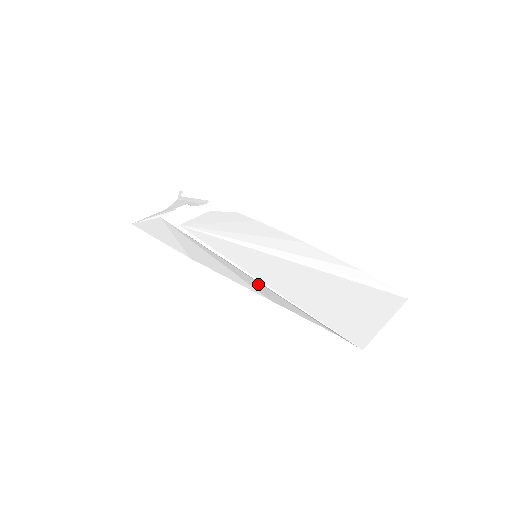
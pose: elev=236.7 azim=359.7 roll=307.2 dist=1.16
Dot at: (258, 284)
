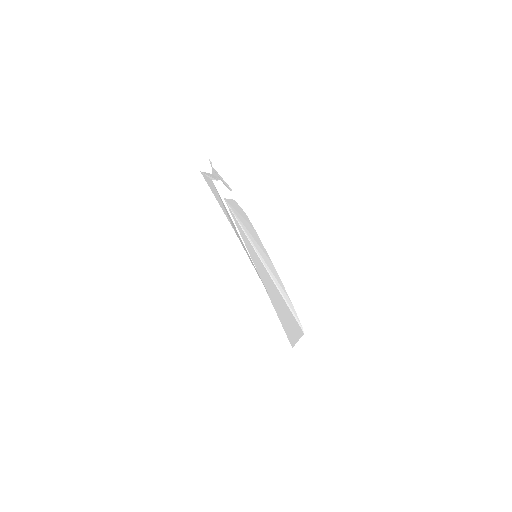
Dot at: occluded
